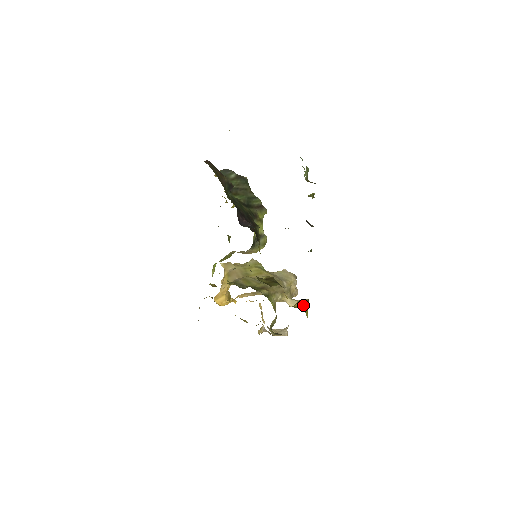
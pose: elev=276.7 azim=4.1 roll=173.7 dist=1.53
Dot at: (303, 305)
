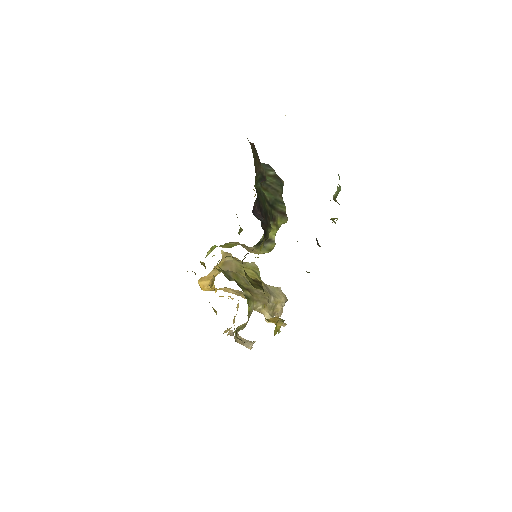
Dot at: occluded
